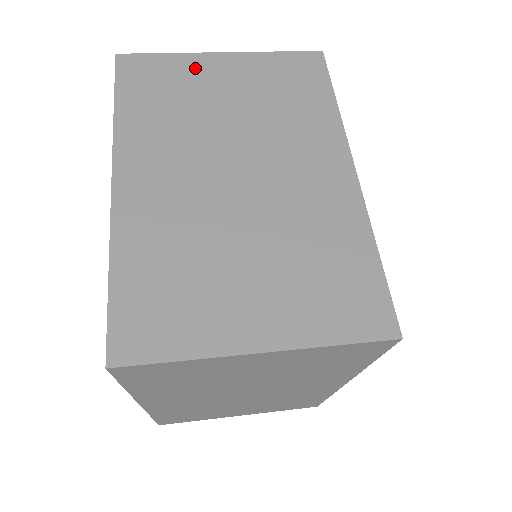
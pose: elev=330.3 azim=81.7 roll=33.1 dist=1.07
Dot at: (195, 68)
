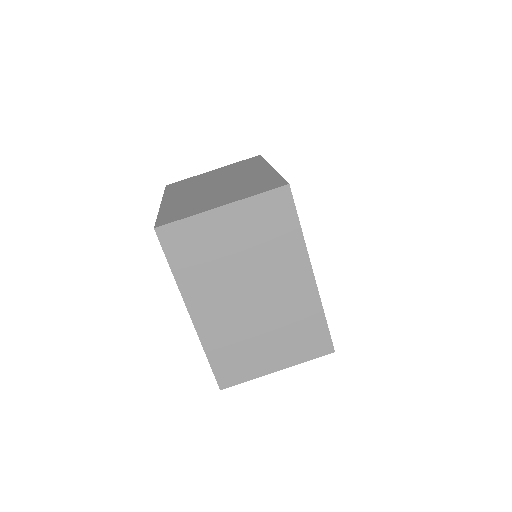
Dot at: (208, 226)
